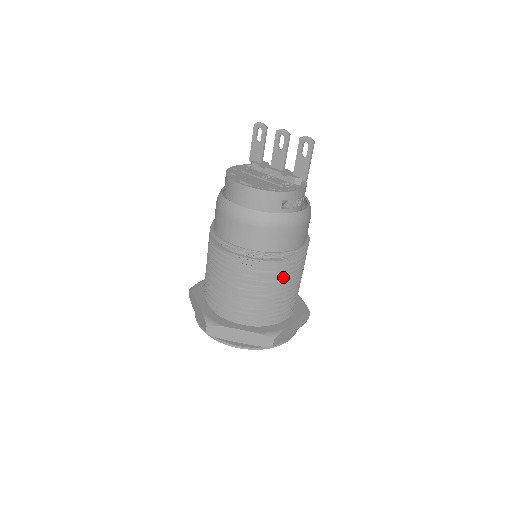
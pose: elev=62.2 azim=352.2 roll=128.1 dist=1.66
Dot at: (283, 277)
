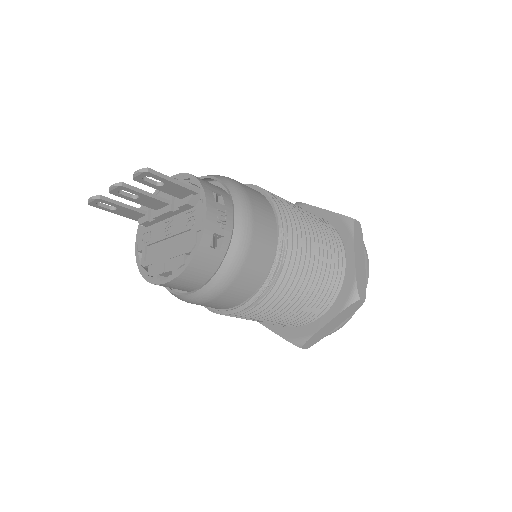
Dot at: (300, 265)
